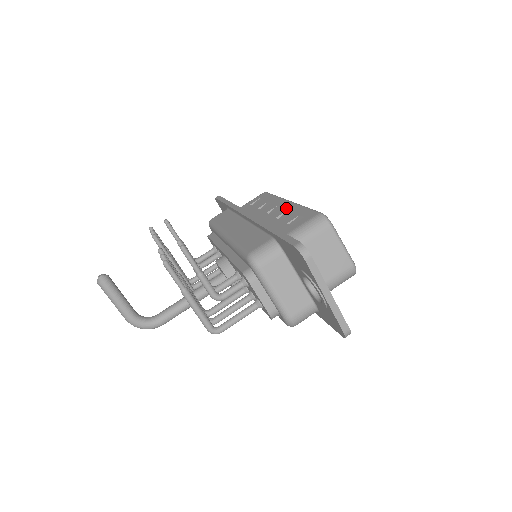
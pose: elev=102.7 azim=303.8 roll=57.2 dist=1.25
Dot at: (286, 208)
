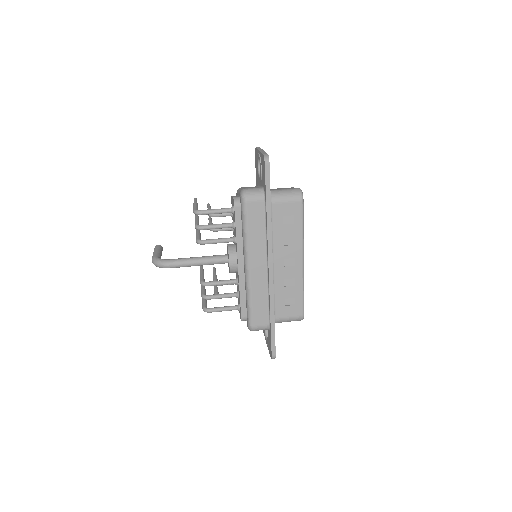
Dot at: occluded
